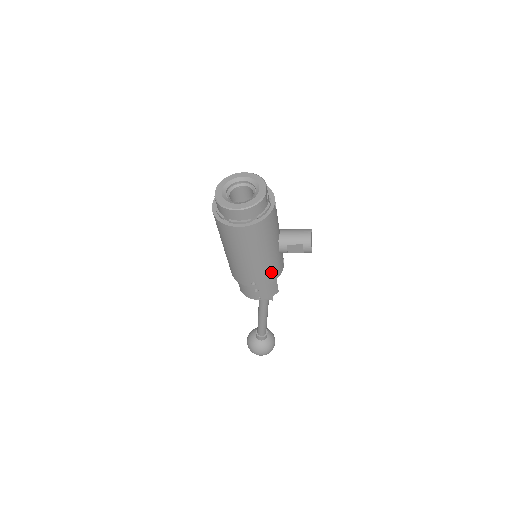
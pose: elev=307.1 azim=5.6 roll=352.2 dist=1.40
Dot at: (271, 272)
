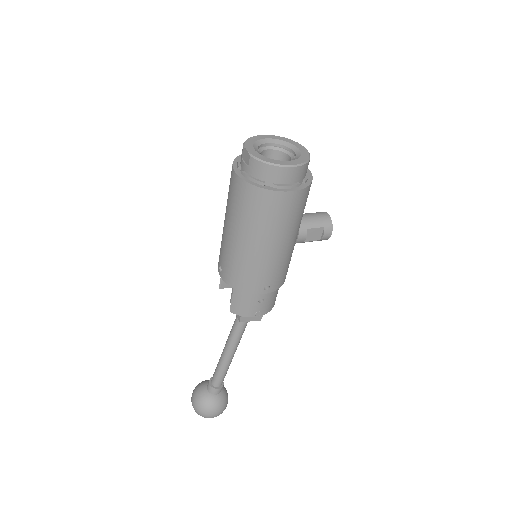
Dot at: (286, 269)
